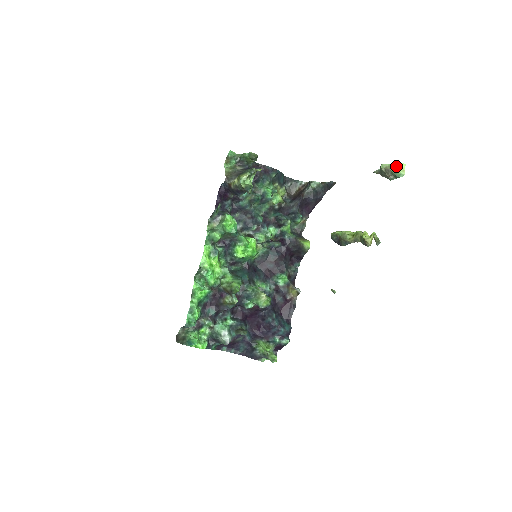
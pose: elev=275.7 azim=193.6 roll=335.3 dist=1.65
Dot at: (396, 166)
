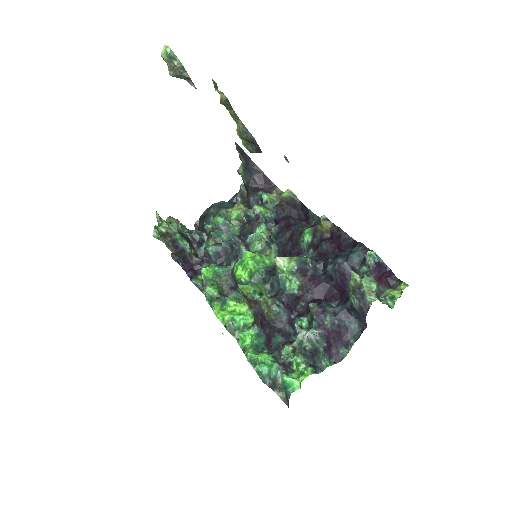
Dot at: (163, 56)
